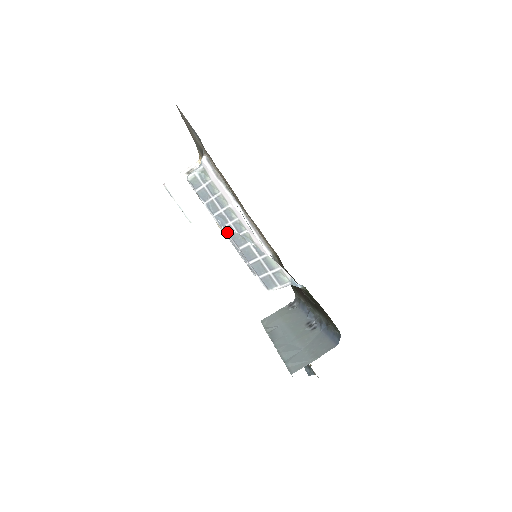
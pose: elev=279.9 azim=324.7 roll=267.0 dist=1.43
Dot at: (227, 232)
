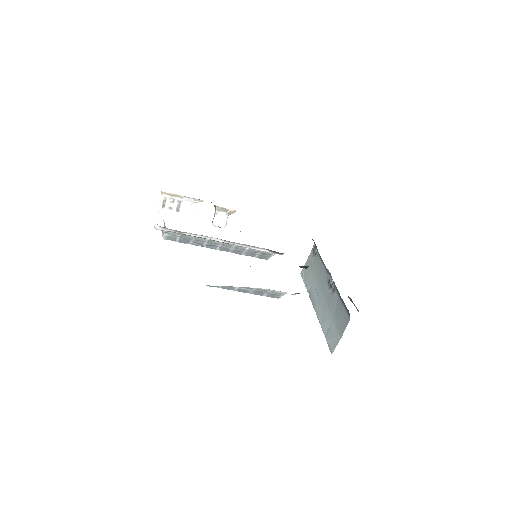
Dot at: occluded
